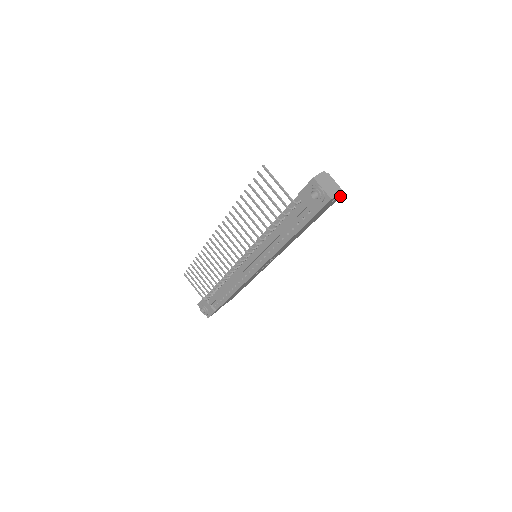
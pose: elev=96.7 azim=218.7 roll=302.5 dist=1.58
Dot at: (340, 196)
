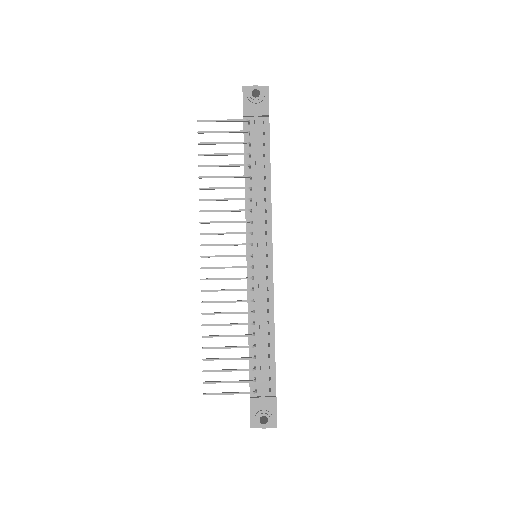
Dot at: occluded
